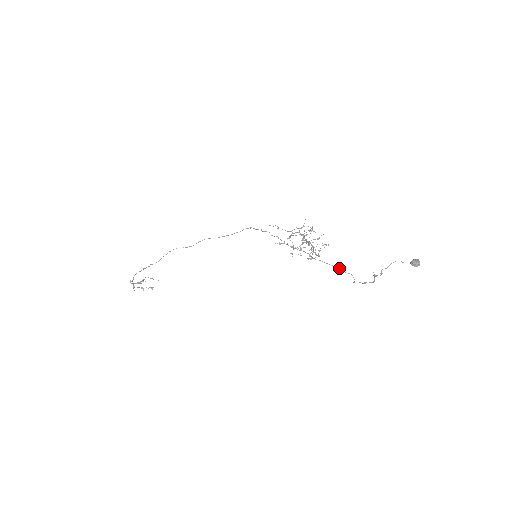
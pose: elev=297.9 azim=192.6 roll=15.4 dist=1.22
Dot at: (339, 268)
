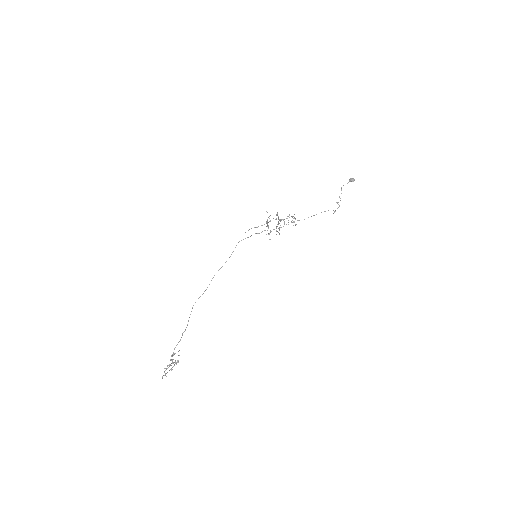
Dot at: occluded
